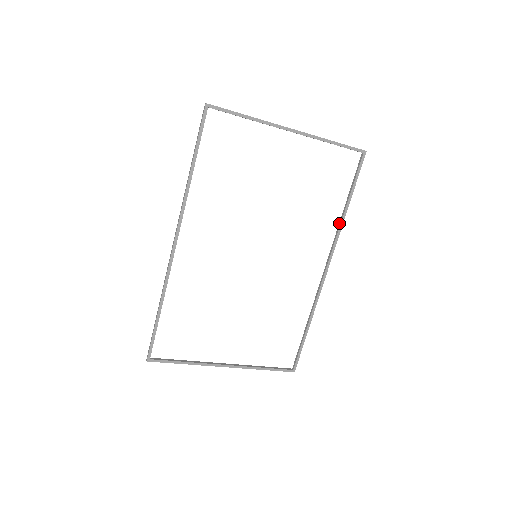
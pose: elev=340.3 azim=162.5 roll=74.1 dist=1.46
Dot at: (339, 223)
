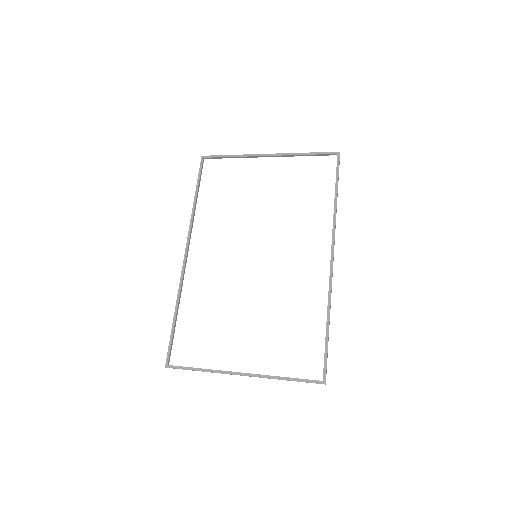
Dot at: (333, 215)
